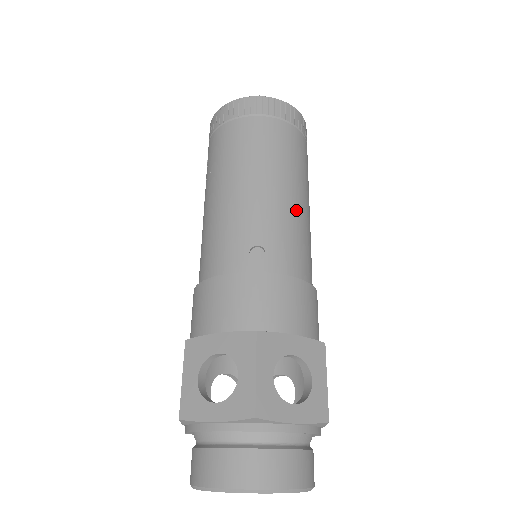
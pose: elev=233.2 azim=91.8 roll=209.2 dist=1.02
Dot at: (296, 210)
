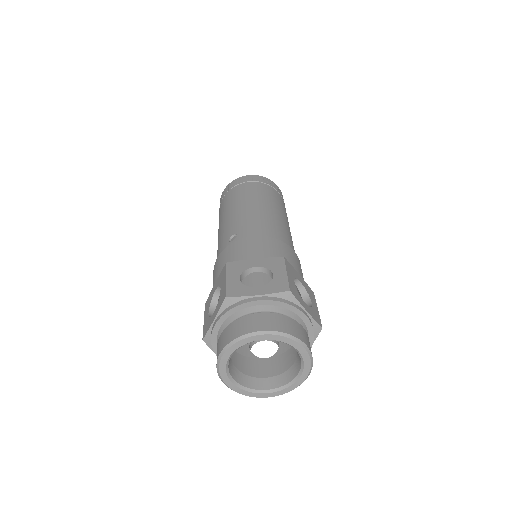
Dot at: (259, 212)
